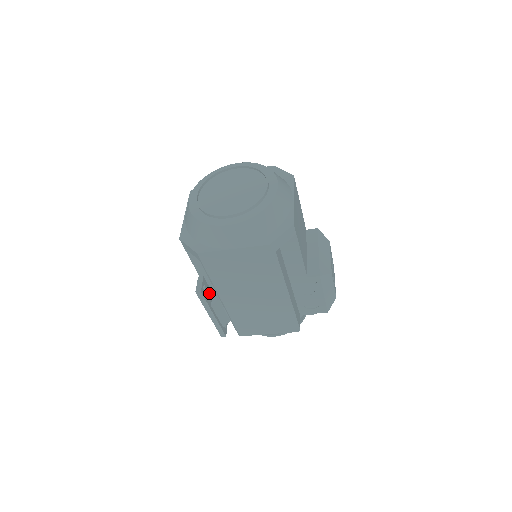
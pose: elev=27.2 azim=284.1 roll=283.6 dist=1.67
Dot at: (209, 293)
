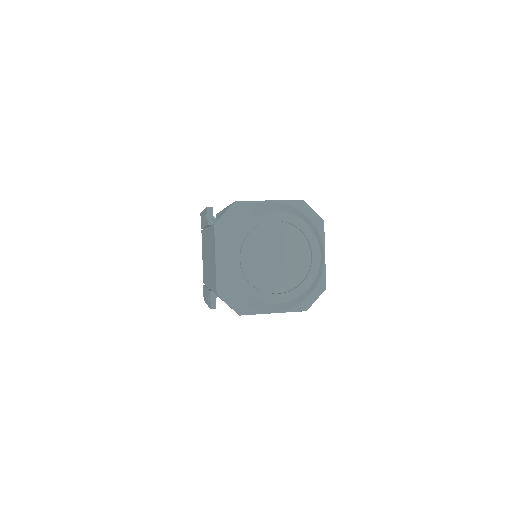
Dot at: occluded
